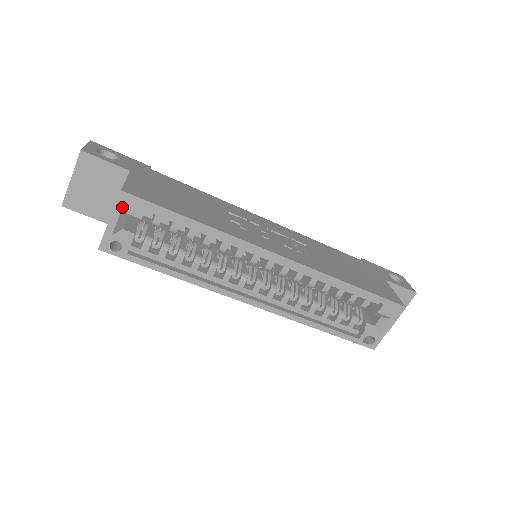
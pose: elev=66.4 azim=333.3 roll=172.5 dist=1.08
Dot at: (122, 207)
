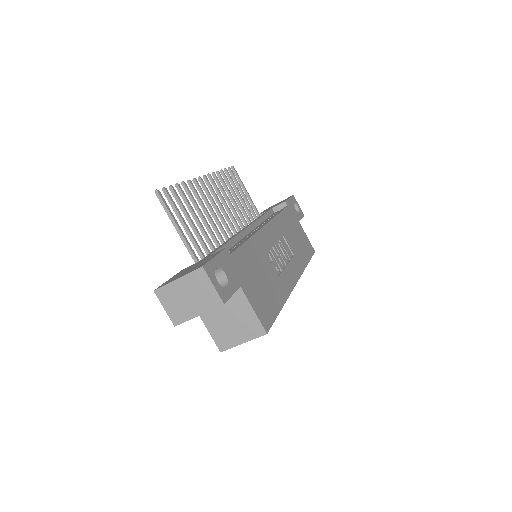
Dot at: (257, 336)
